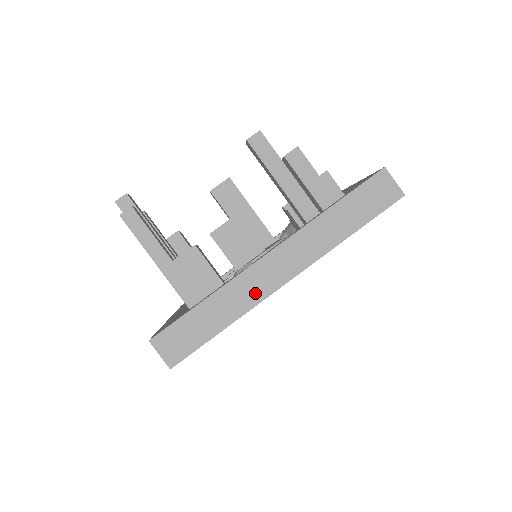
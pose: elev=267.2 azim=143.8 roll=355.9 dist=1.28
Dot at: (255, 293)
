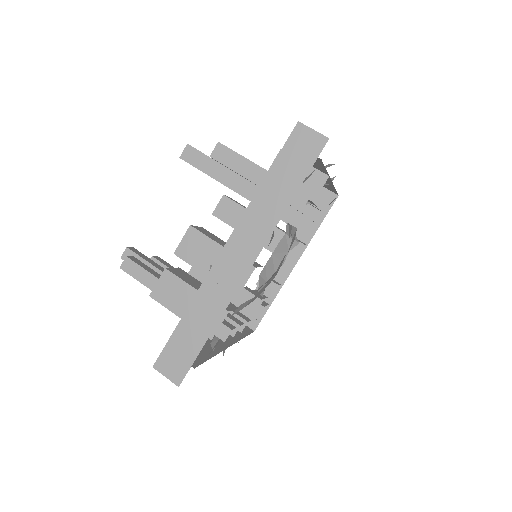
Dot at: (225, 291)
